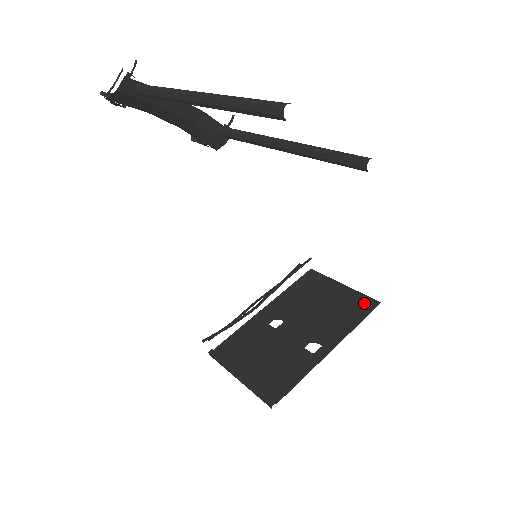
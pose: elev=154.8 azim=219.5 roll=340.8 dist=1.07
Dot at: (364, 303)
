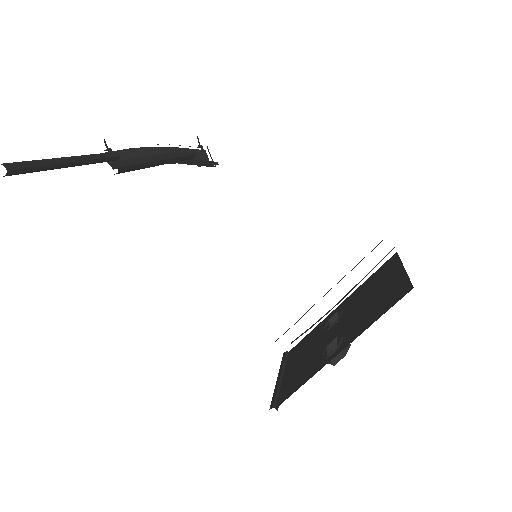
Dot at: (400, 291)
